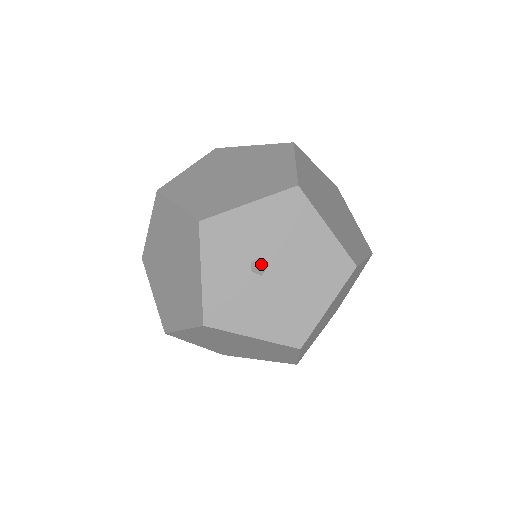
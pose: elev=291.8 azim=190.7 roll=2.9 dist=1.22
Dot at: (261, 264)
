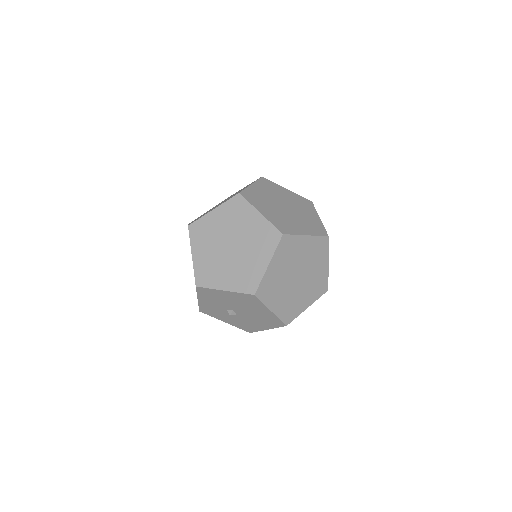
Dot at: (230, 313)
